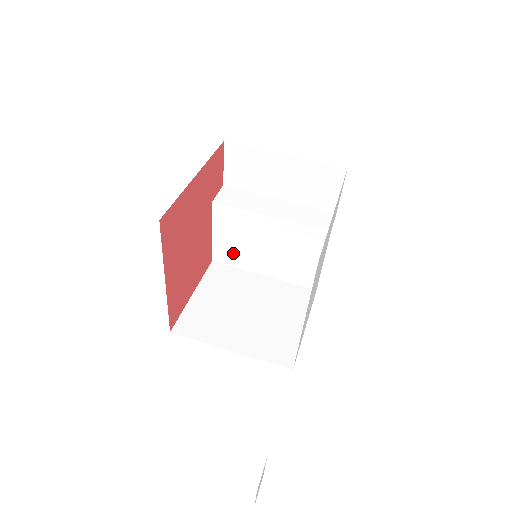
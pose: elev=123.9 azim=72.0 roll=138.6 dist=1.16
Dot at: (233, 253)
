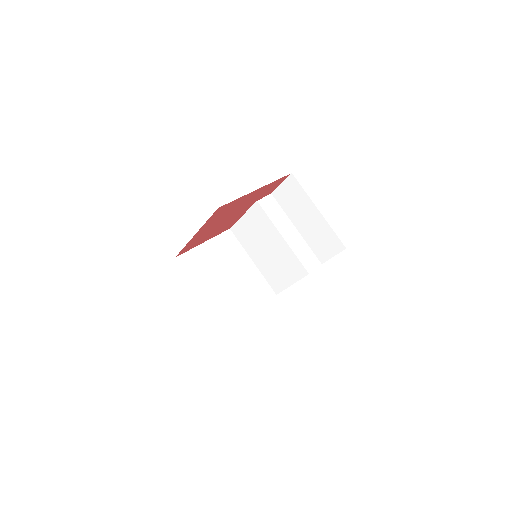
Dot at: (246, 236)
